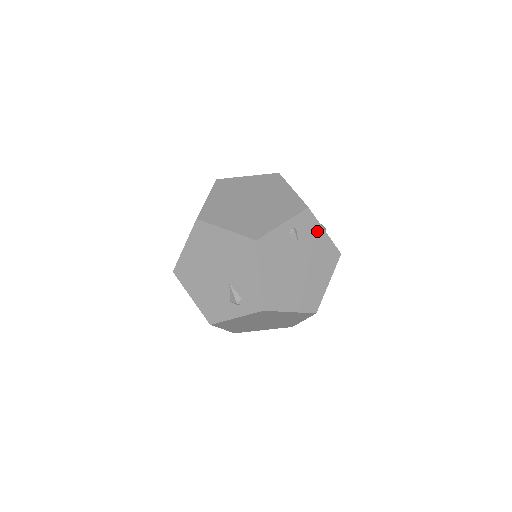
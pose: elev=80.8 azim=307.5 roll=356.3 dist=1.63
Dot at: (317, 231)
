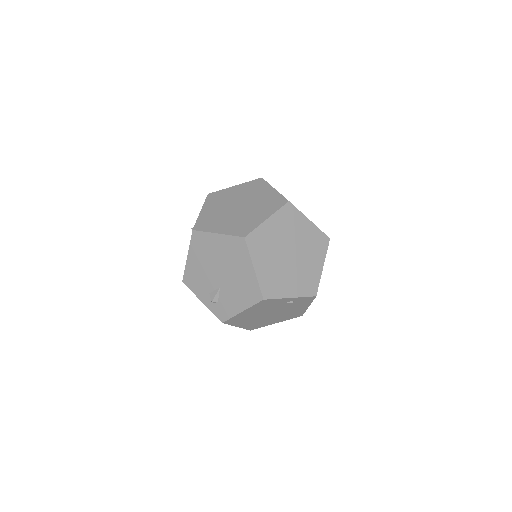
Dot at: (305, 305)
